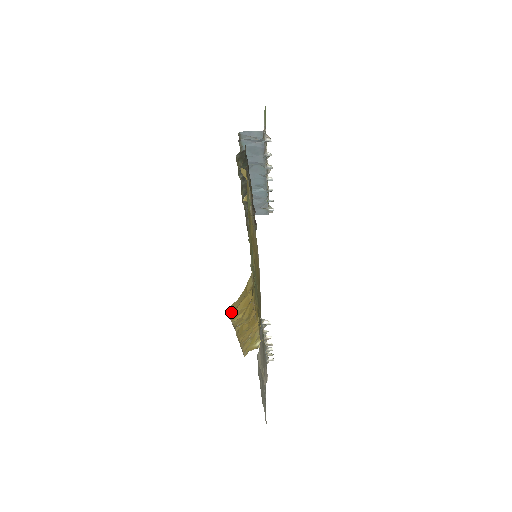
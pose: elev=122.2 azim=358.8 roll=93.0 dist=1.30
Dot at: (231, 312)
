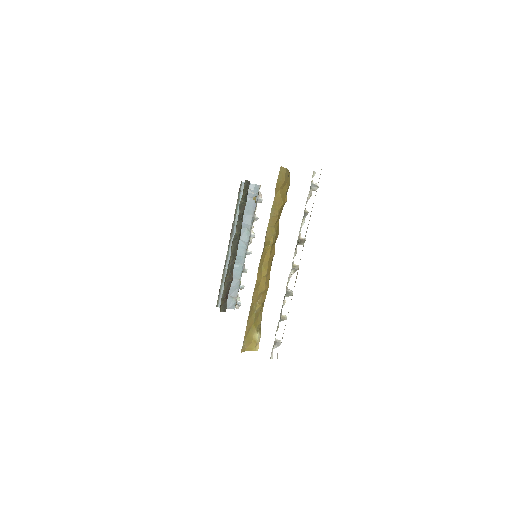
Dot at: (277, 183)
